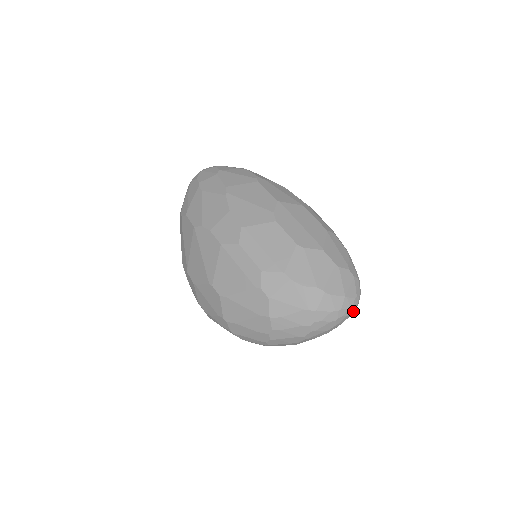
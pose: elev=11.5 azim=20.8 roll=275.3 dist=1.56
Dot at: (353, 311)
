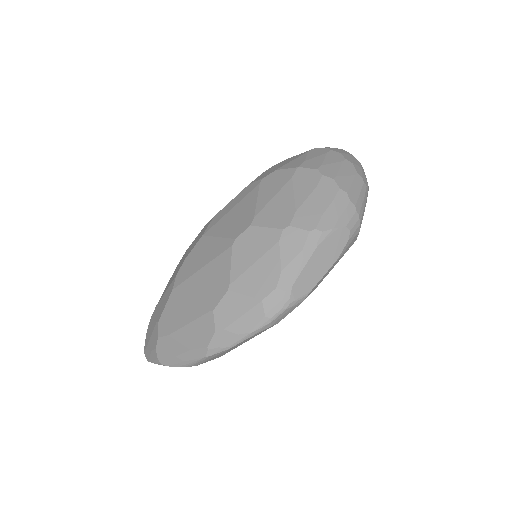
Dot at: occluded
